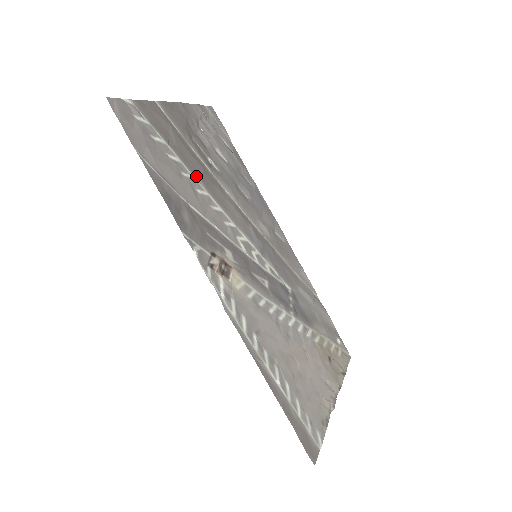
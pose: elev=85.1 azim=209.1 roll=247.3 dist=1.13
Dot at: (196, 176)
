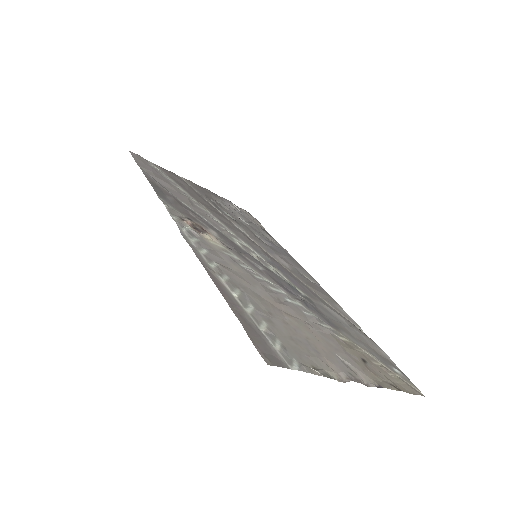
Dot at: (200, 203)
